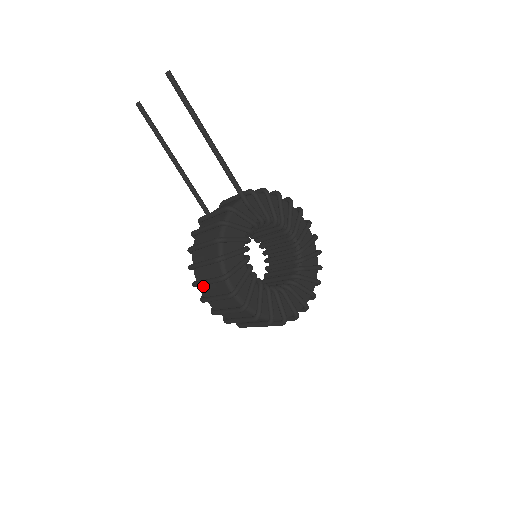
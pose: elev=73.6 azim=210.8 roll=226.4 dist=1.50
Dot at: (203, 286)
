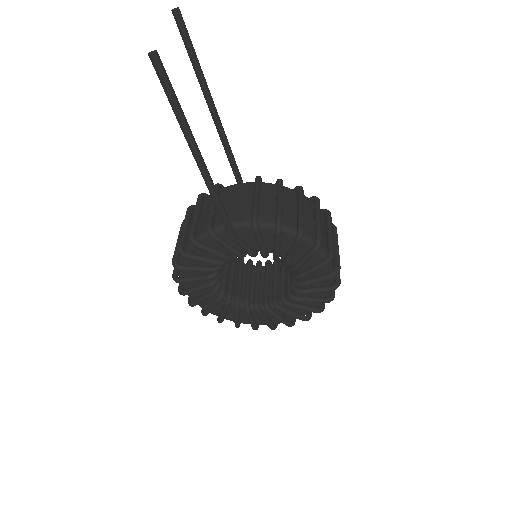
Dot at: occluded
